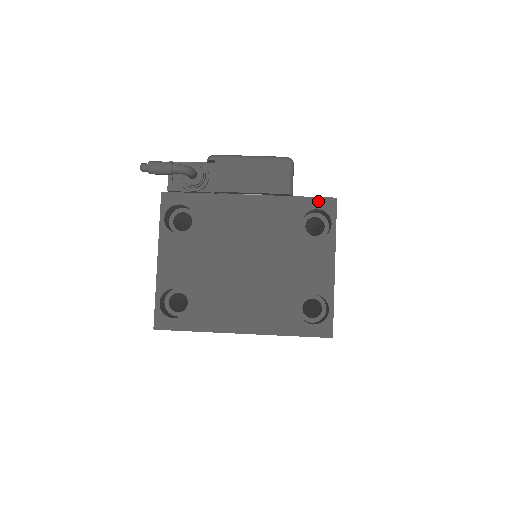
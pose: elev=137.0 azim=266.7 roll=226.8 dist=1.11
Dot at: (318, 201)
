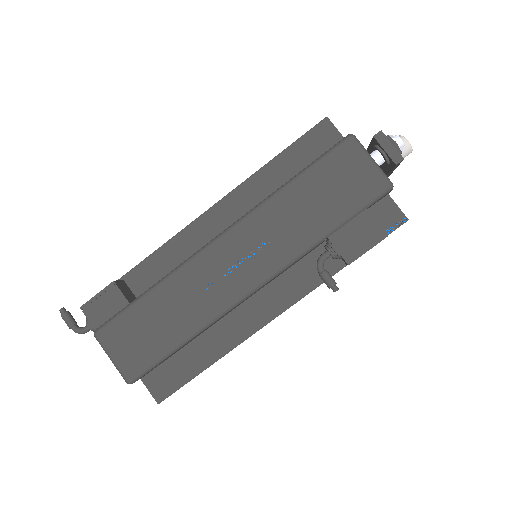
Dot at: (152, 393)
